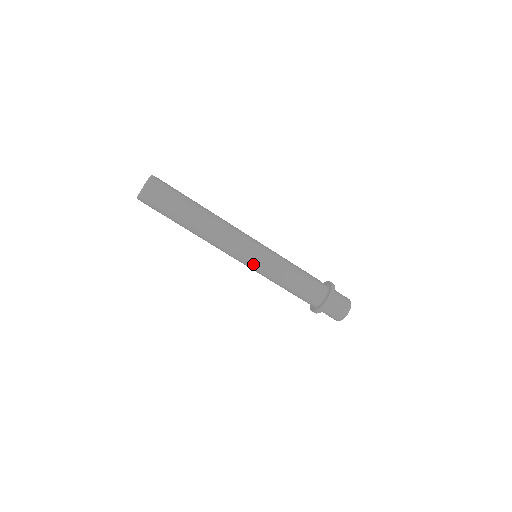
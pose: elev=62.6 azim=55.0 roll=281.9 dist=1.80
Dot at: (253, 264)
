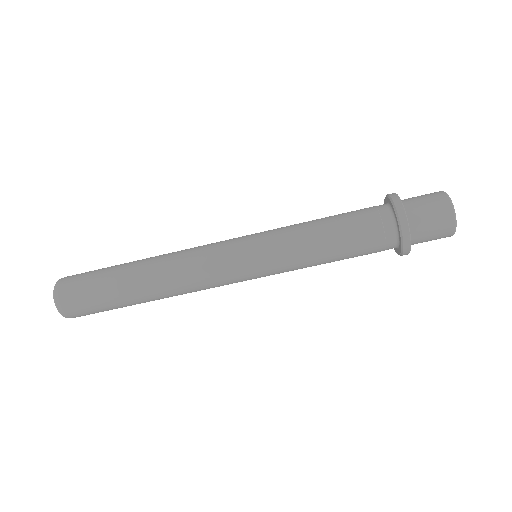
Dot at: (257, 276)
